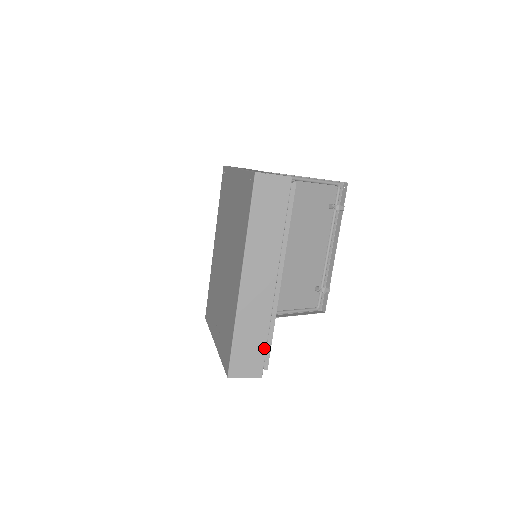
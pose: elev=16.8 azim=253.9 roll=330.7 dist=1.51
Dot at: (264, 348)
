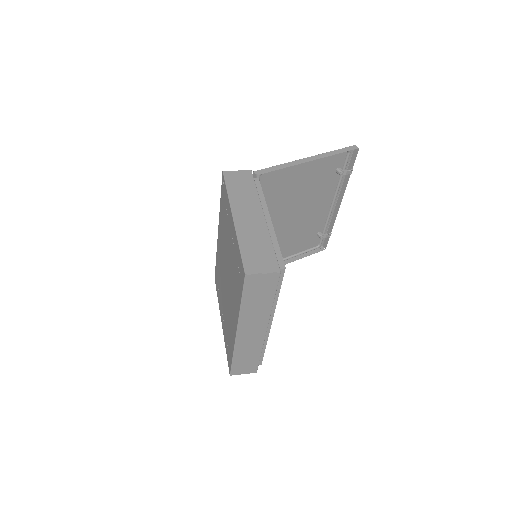
Dot at: (258, 360)
